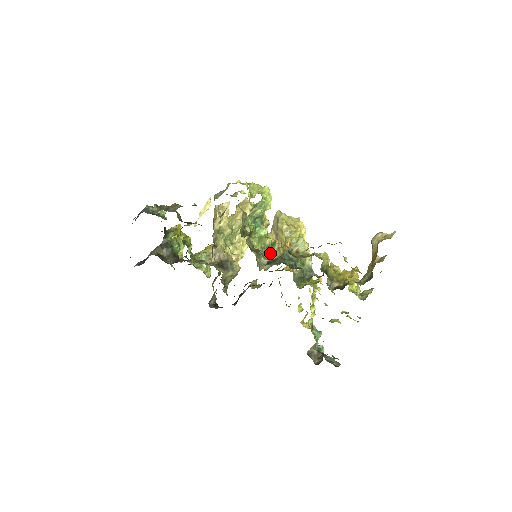
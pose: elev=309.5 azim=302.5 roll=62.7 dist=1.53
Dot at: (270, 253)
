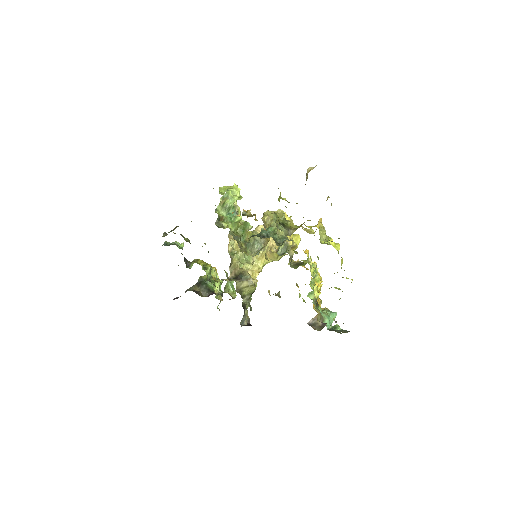
Dot at: (261, 245)
